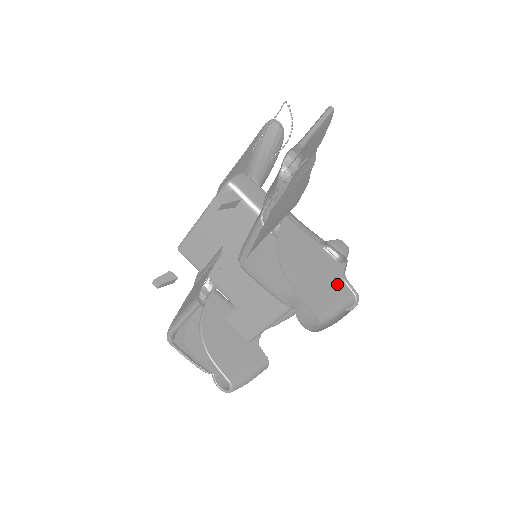
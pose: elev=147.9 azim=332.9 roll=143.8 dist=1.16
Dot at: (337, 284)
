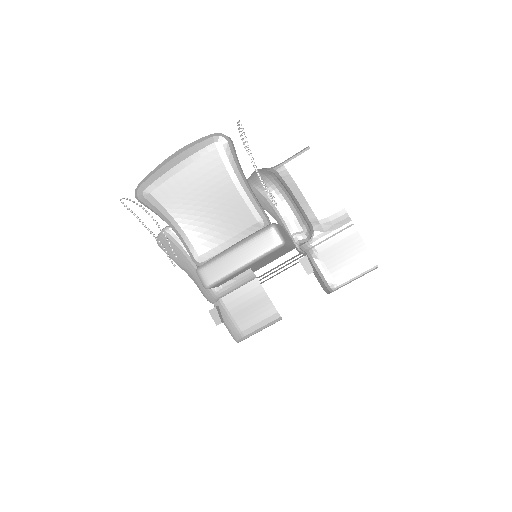
Dot at: occluded
